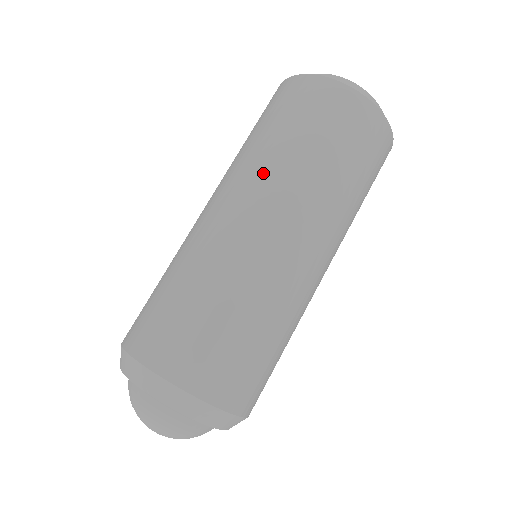
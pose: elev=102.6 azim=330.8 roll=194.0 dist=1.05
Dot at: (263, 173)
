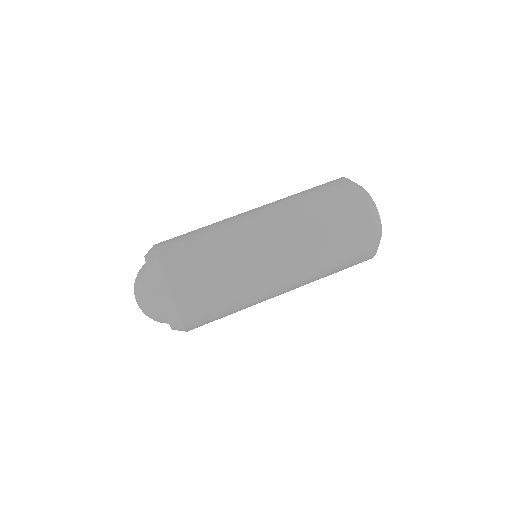
Dot at: (290, 216)
